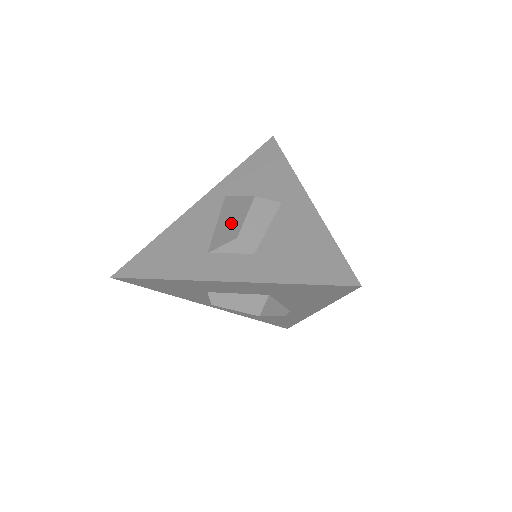
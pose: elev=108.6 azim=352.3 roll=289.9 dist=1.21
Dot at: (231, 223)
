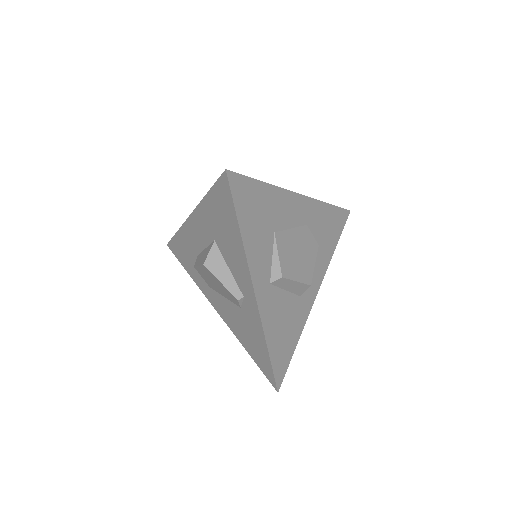
Dot at: occluded
